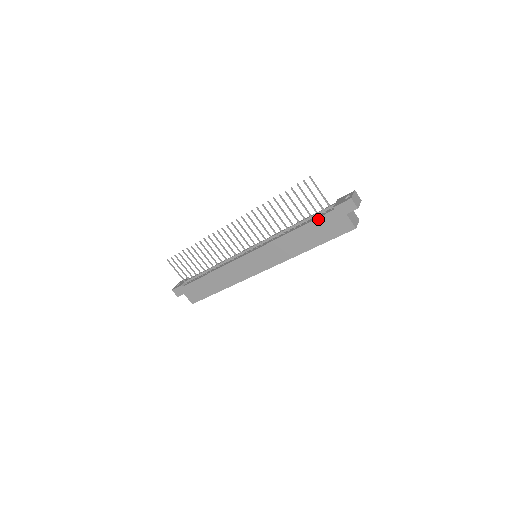
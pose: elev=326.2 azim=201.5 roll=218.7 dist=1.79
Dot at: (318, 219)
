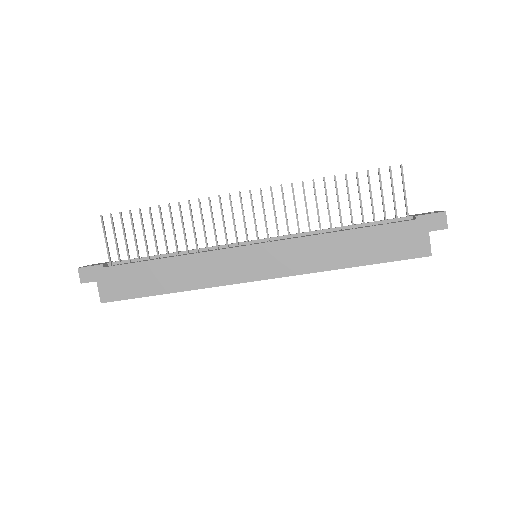
Dot at: (386, 226)
